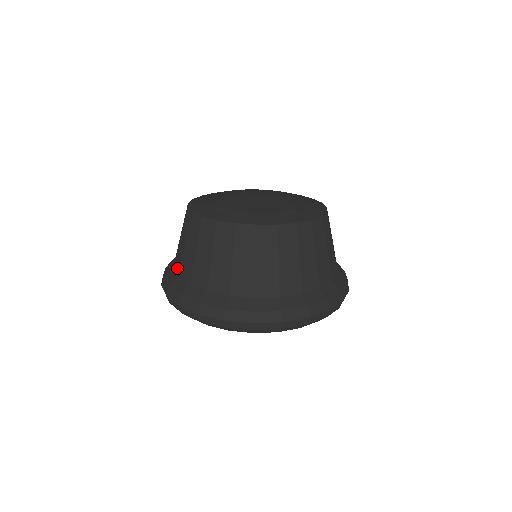
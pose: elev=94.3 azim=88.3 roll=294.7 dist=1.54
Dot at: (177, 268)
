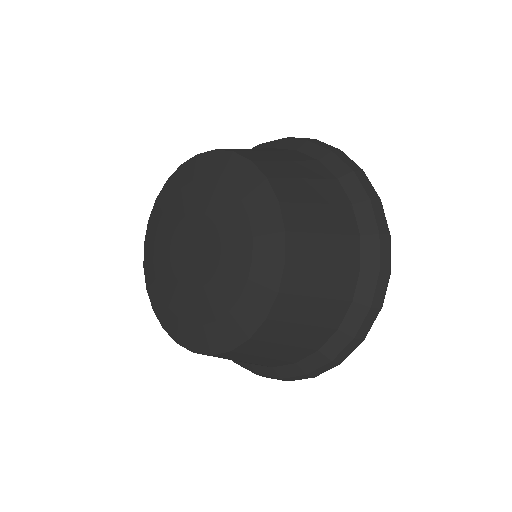
Dot at: occluded
